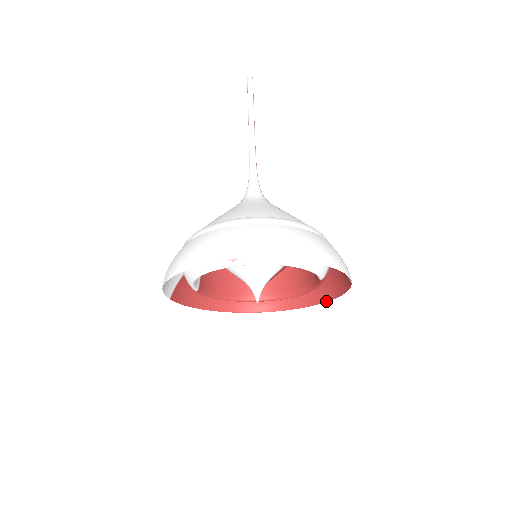
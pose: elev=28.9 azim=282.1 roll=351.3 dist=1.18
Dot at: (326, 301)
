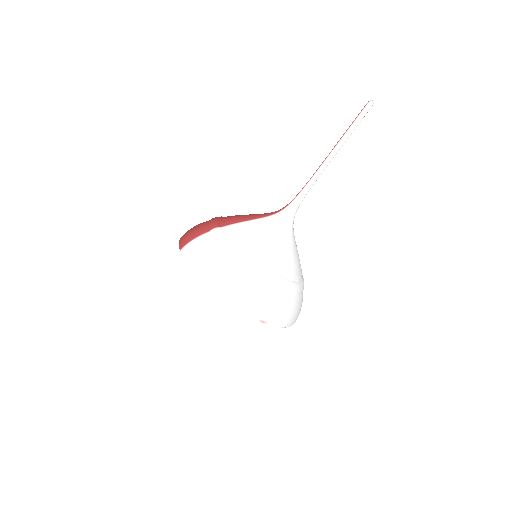
Dot at: occluded
